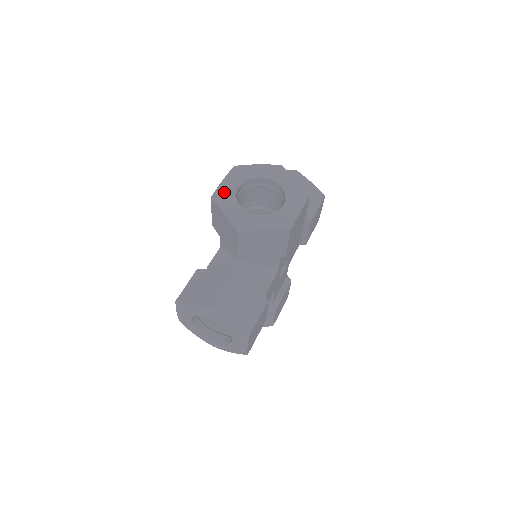
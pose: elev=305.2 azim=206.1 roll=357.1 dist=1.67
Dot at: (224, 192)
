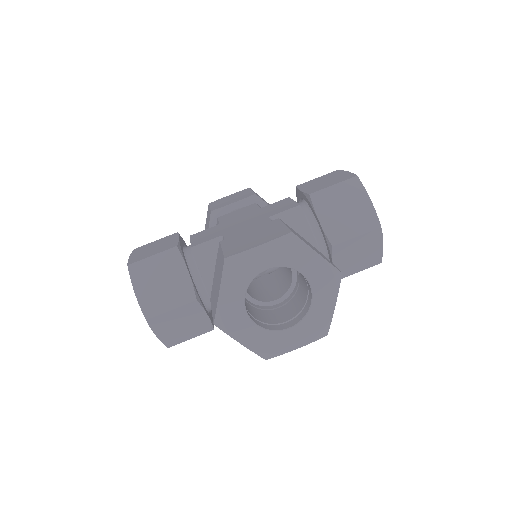
Dot at: (245, 265)
